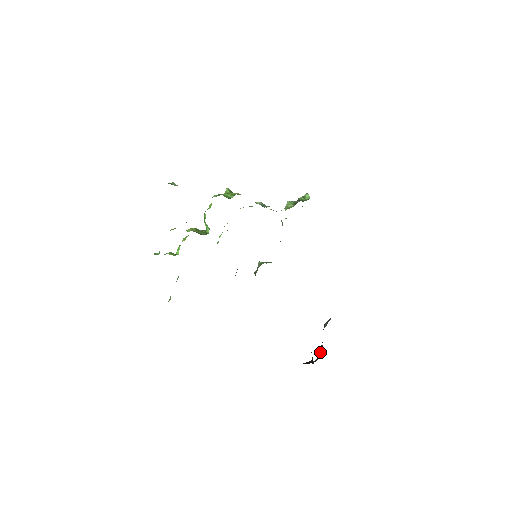
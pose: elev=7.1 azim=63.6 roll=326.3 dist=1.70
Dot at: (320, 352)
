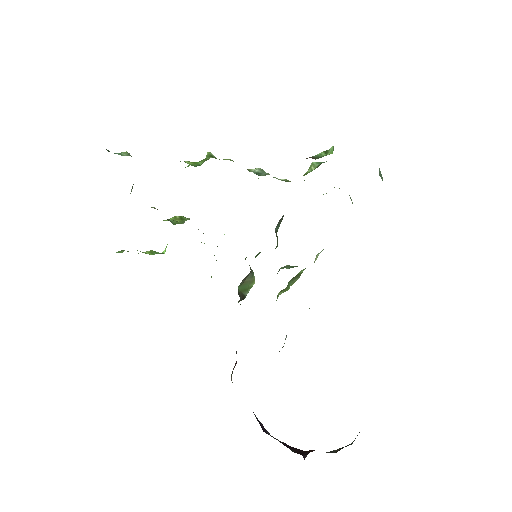
Dot at: occluded
